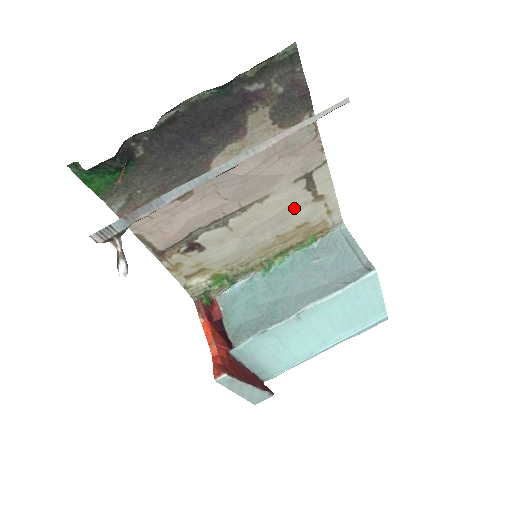
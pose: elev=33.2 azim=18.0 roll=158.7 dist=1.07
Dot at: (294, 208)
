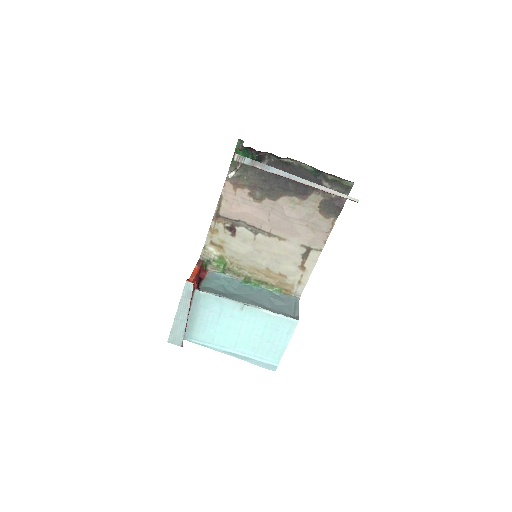
Dot at: (288, 260)
